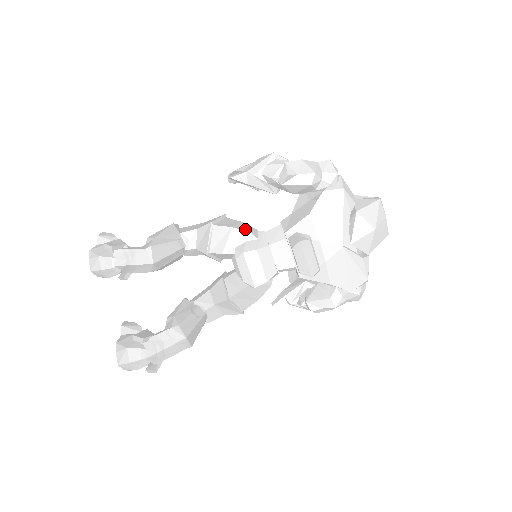
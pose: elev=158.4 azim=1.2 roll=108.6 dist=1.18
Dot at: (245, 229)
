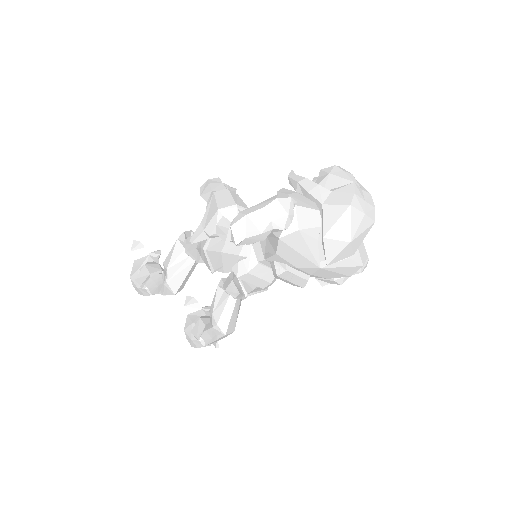
Dot at: (233, 250)
